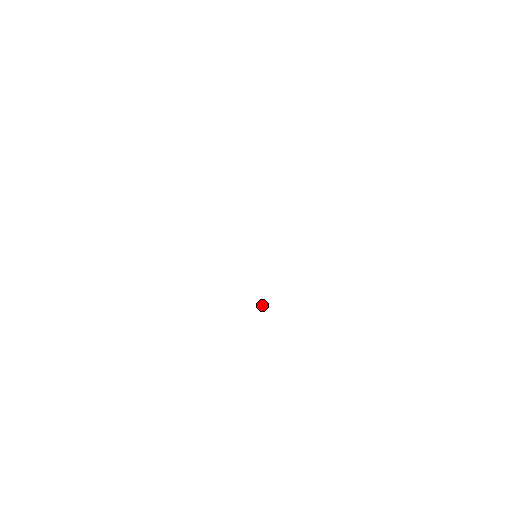
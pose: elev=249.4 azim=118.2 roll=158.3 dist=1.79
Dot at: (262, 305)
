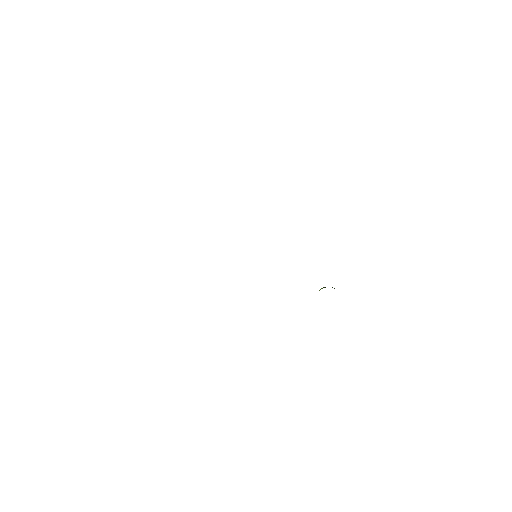
Dot at: occluded
